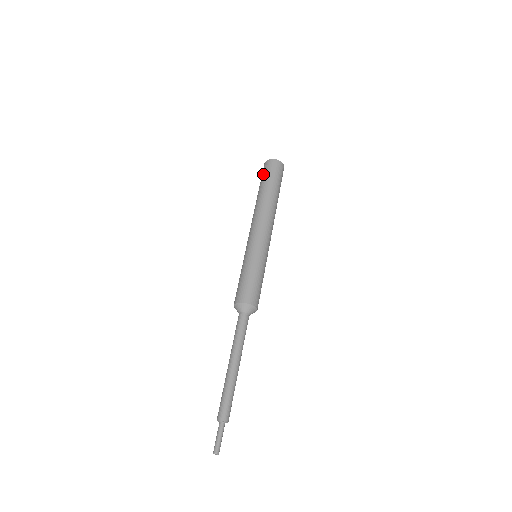
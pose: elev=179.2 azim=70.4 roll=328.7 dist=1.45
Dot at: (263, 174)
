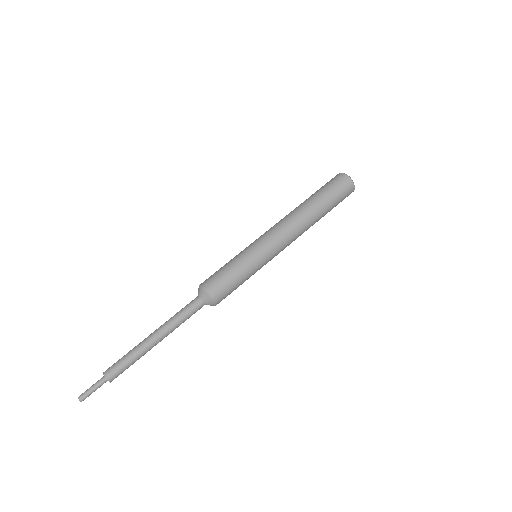
Dot at: occluded
